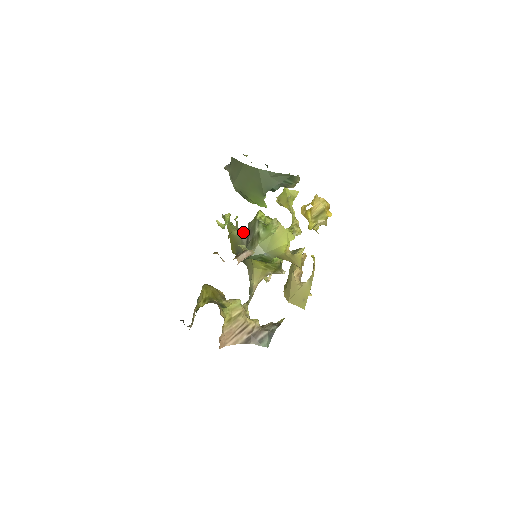
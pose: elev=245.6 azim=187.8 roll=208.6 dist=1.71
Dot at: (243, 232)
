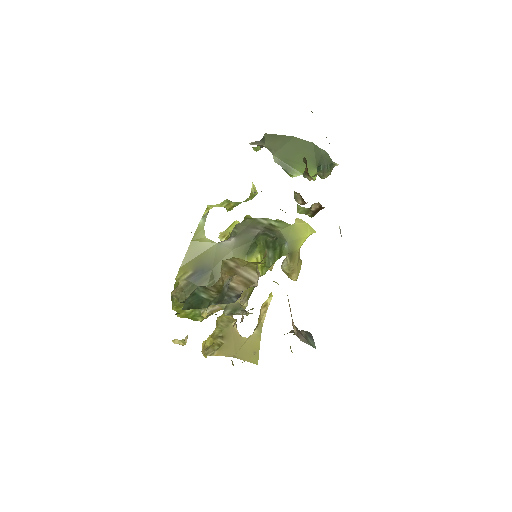
Dot at: occluded
